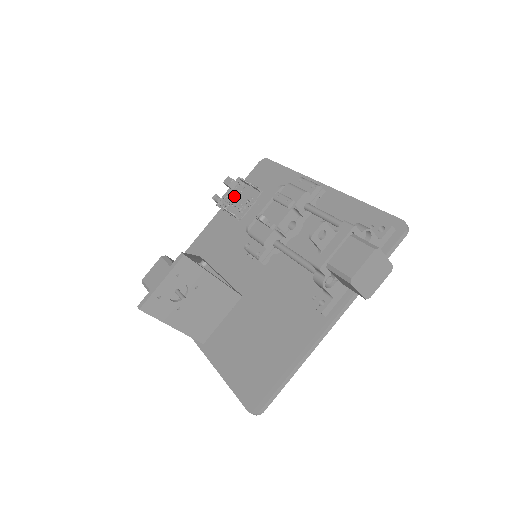
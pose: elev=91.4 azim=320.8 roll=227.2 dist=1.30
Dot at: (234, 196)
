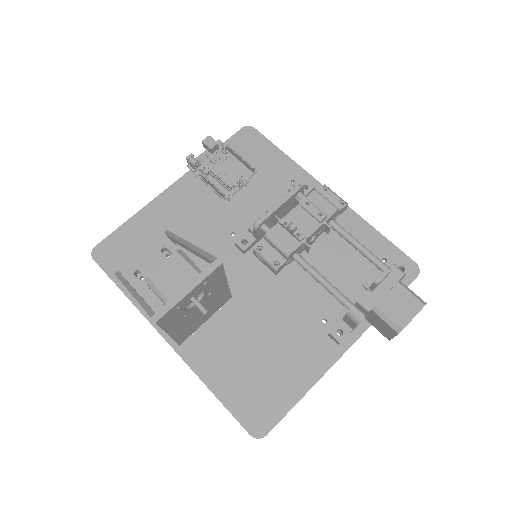
Dot at: (215, 164)
